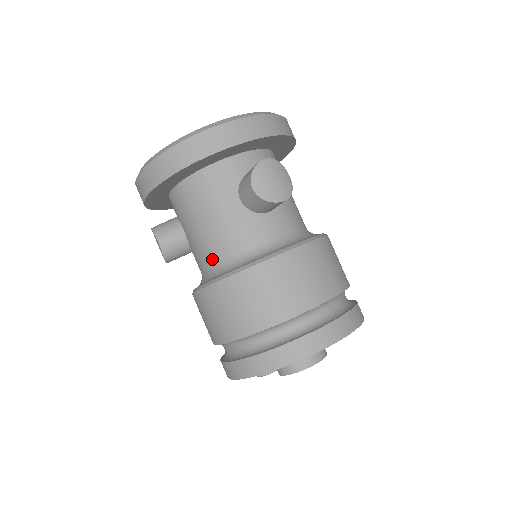
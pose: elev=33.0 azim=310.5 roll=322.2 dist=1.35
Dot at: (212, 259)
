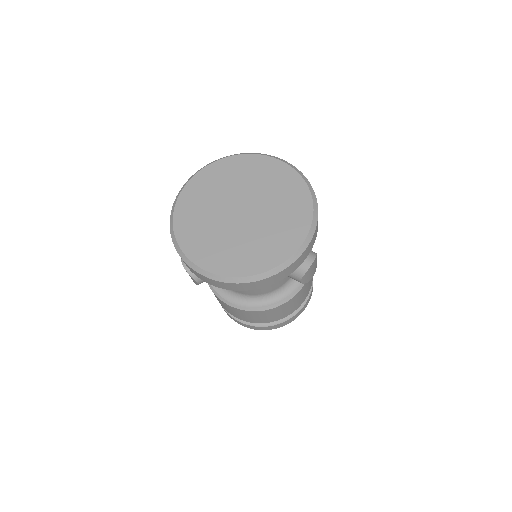
Dot at: (246, 293)
